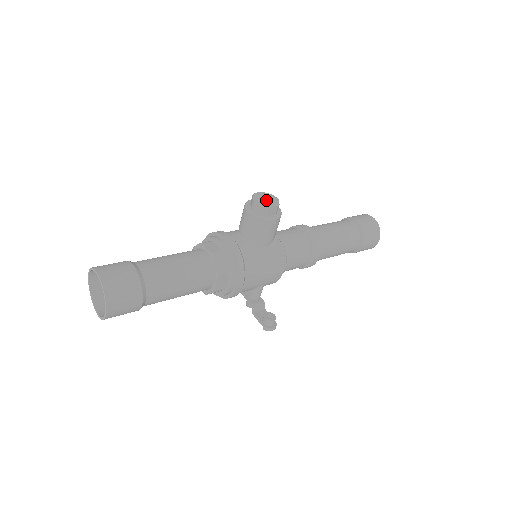
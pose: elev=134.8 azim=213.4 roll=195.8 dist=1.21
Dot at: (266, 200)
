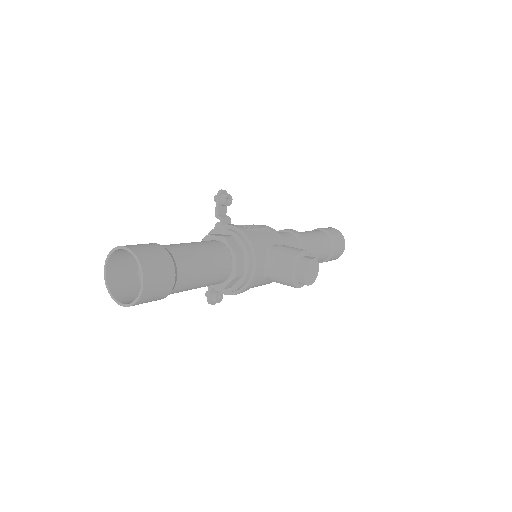
Dot at: (312, 274)
